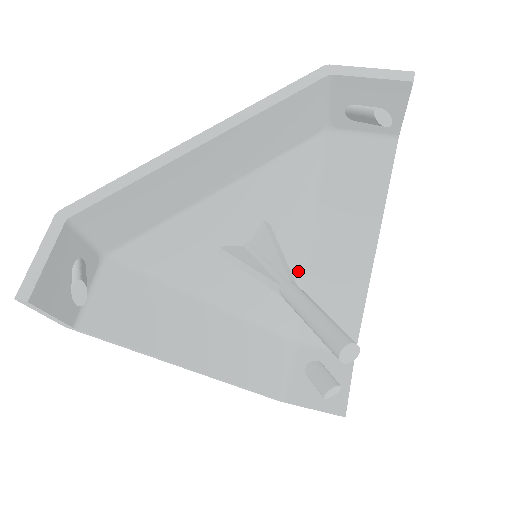
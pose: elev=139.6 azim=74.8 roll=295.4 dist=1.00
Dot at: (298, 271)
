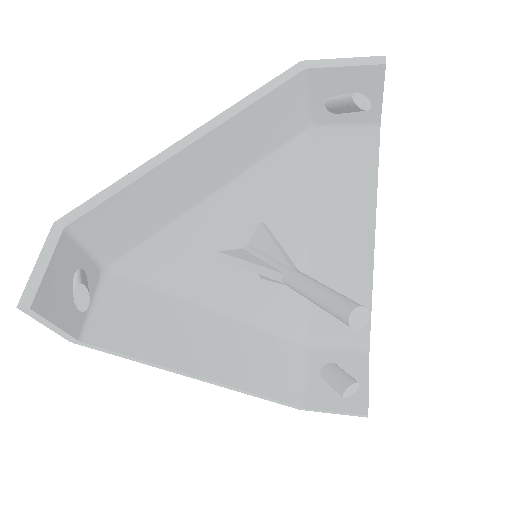
Dot at: (300, 271)
